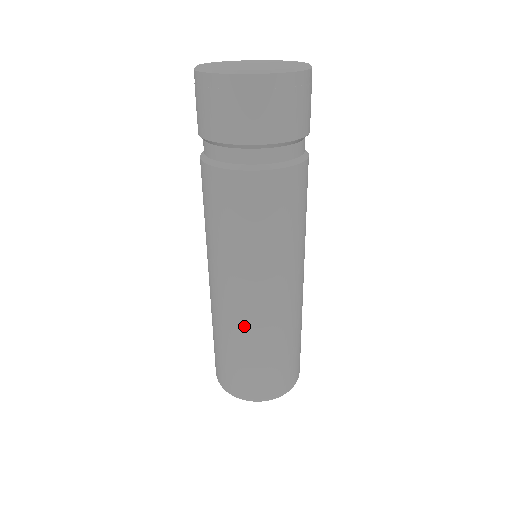
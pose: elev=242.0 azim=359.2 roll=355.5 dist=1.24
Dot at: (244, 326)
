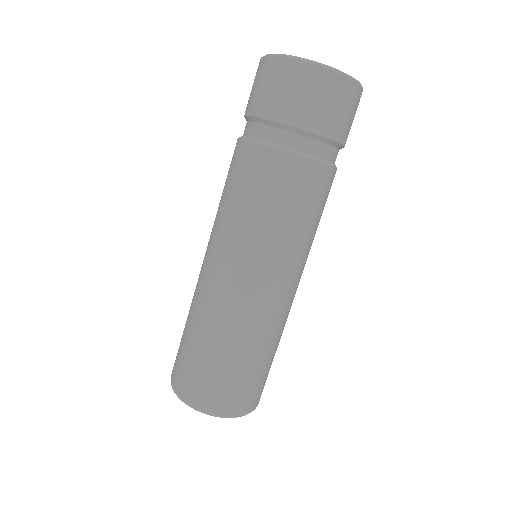
Dot at: (243, 322)
